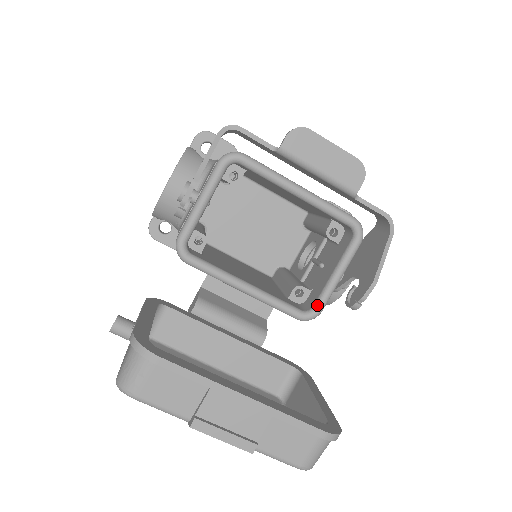
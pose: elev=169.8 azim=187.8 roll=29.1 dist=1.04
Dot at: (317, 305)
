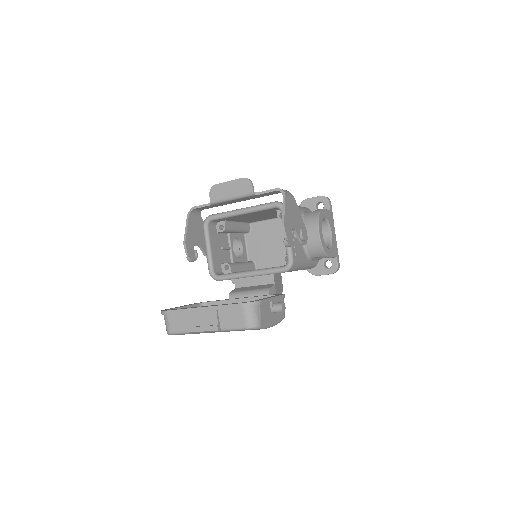
Dot at: (287, 258)
